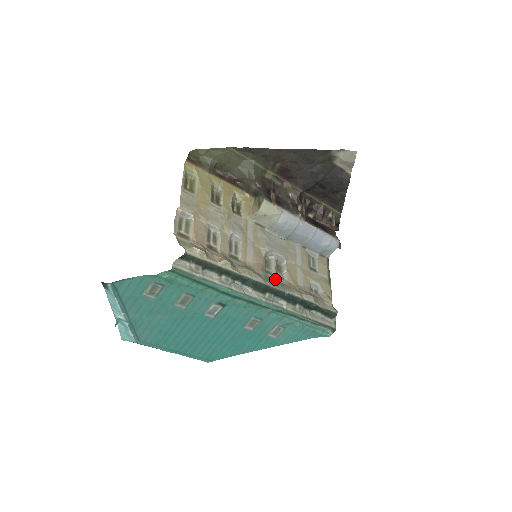
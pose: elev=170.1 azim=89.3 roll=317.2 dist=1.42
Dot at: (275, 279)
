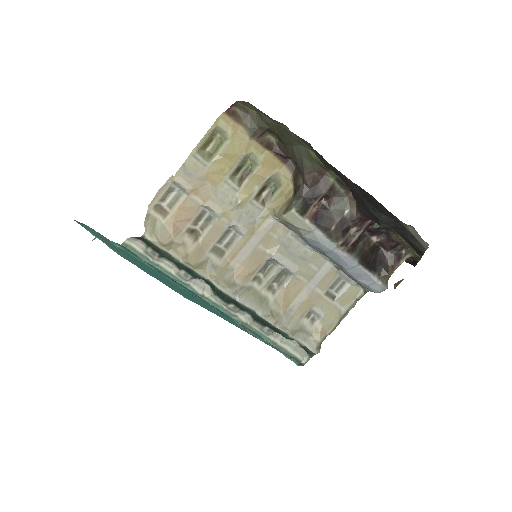
Dot at: (259, 291)
